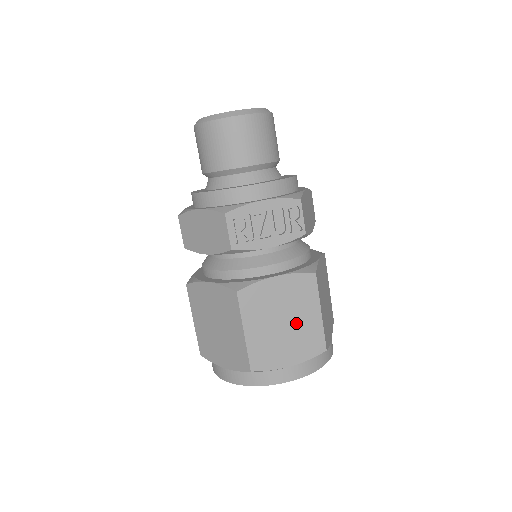
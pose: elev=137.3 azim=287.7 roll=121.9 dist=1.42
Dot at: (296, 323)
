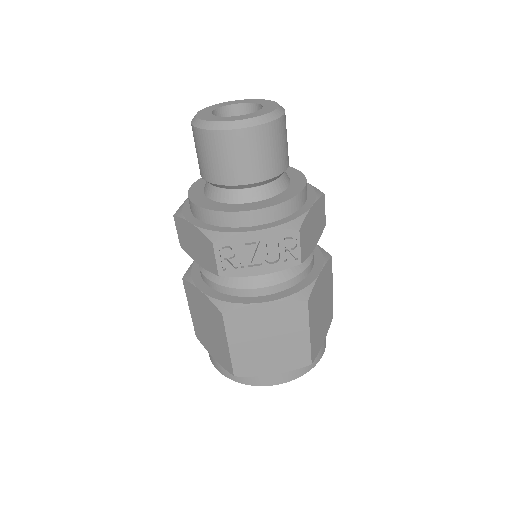
Dot at: (282, 342)
